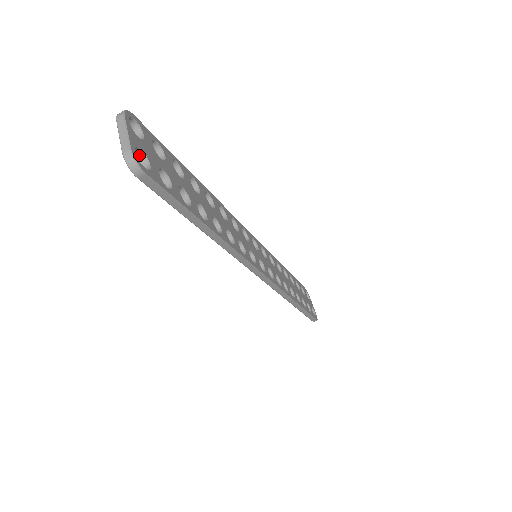
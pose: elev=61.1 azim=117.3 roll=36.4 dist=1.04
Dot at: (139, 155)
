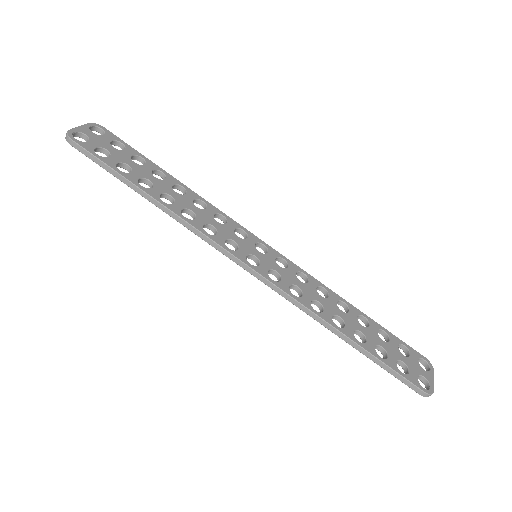
Dot at: (87, 139)
